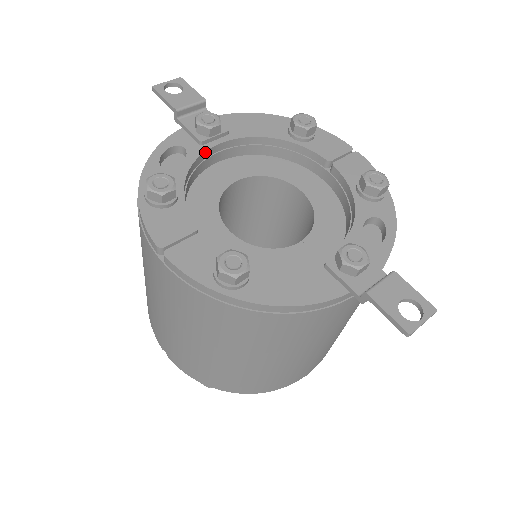
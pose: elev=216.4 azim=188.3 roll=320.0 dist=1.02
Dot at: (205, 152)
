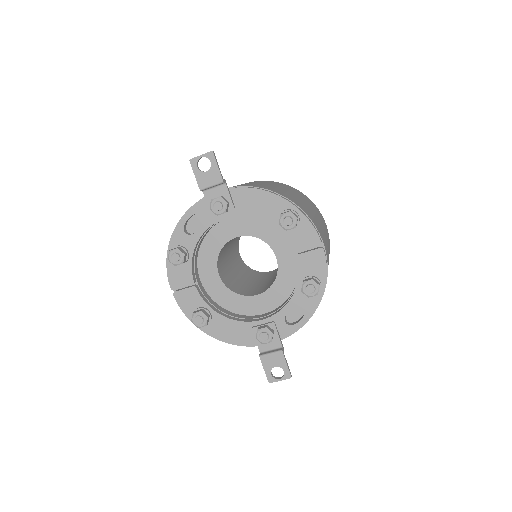
Dot at: (215, 223)
